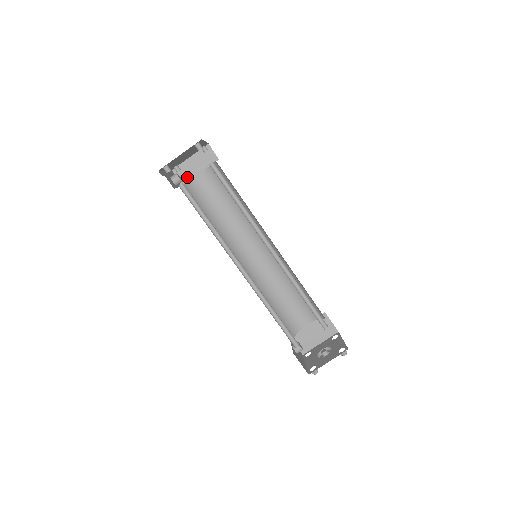
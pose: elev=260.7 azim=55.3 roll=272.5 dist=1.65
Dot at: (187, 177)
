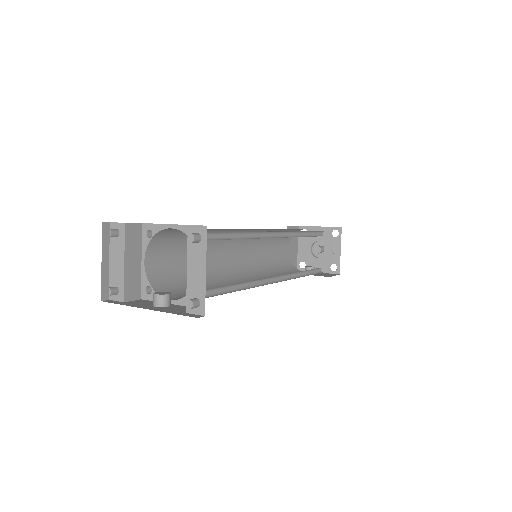
Dot at: (136, 283)
